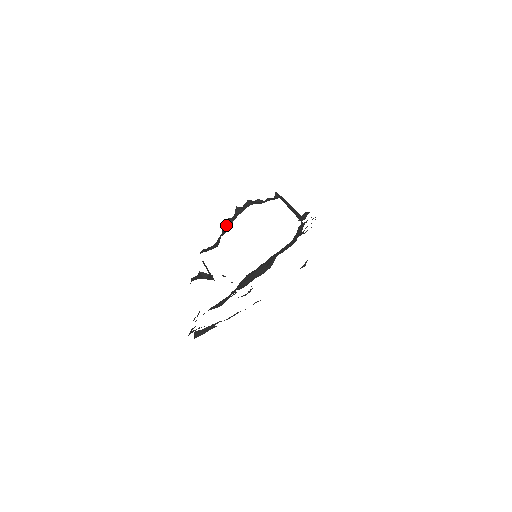
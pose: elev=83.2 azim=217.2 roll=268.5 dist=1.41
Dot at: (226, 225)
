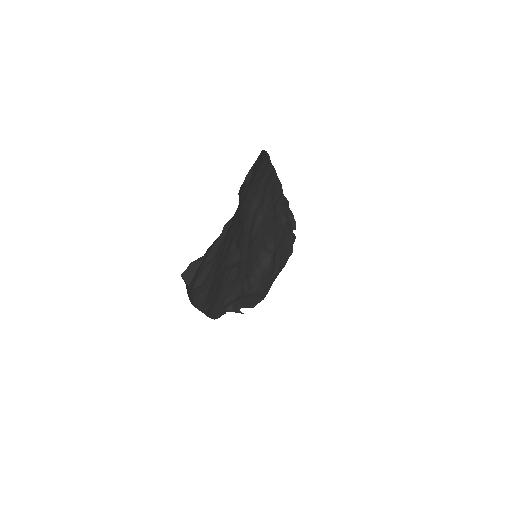
Dot at: occluded
